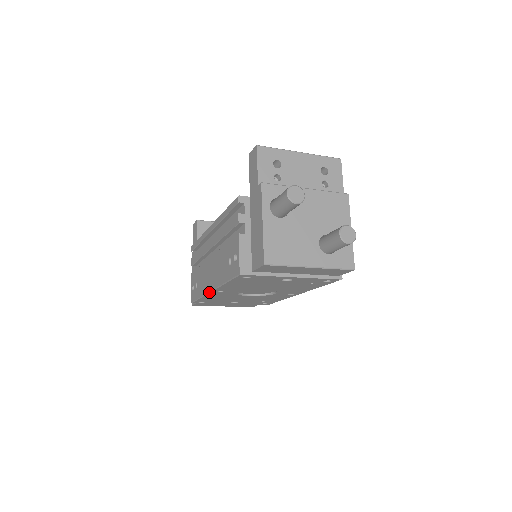
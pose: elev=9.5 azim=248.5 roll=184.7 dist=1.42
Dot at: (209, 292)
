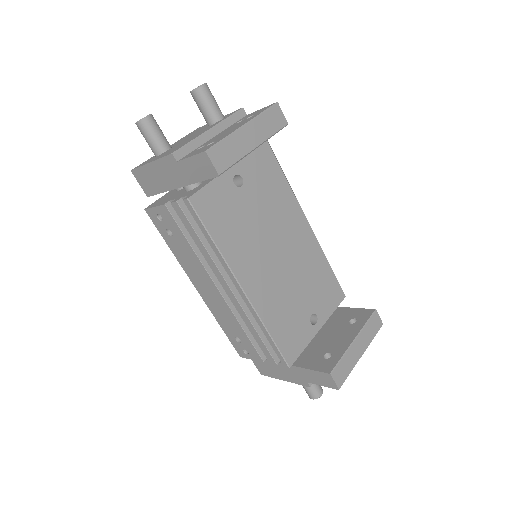
Dot at: (192, 282)
